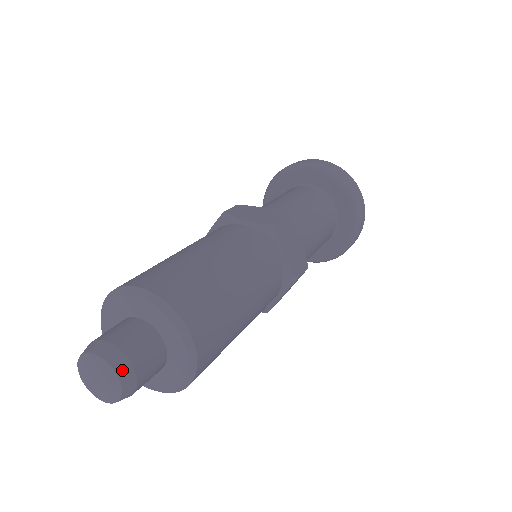
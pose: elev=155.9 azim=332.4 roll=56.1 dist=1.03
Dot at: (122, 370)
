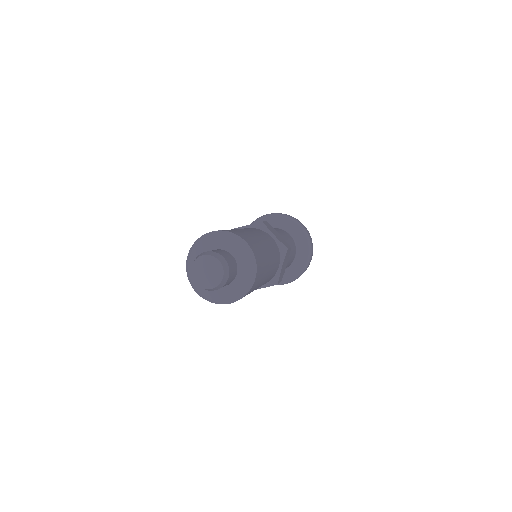
Dot at: (220, 258)
